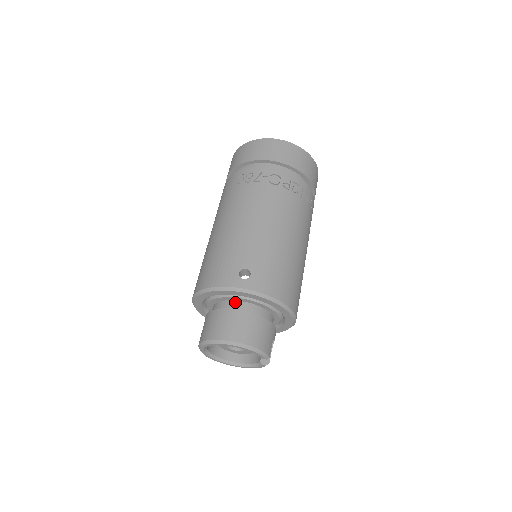
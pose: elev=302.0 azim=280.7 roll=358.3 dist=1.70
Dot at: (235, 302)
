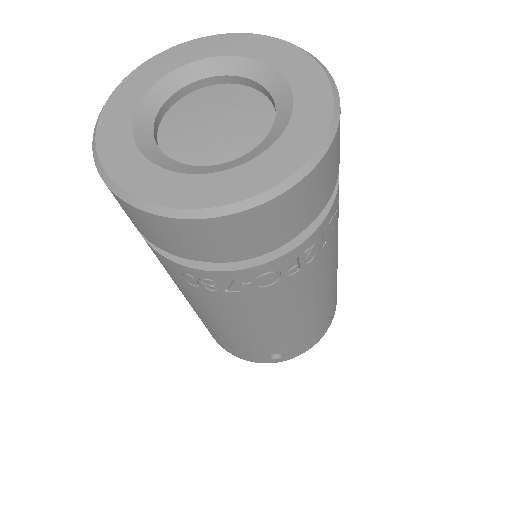
Dot at: occluded
